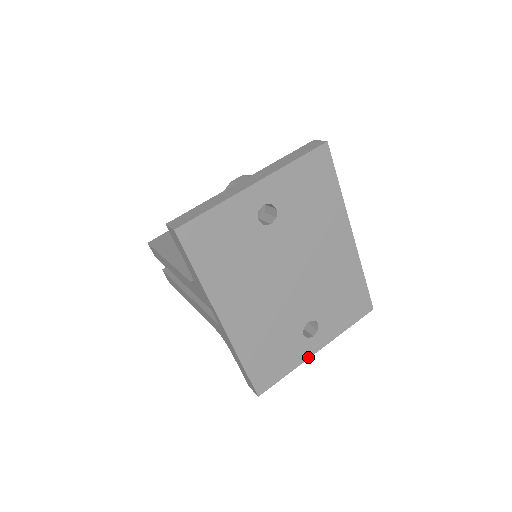
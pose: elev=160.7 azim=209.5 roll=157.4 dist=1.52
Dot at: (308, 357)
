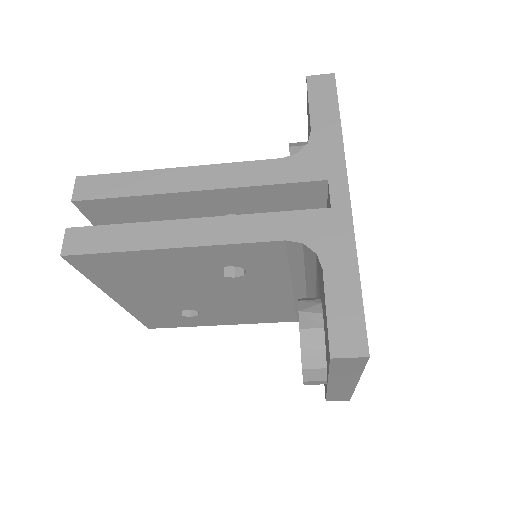
Dot at: occluded
